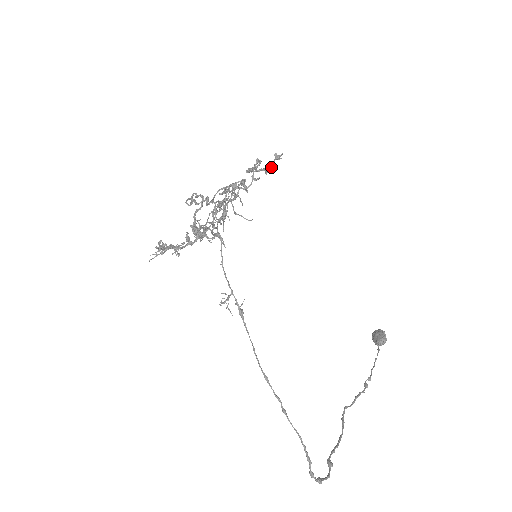
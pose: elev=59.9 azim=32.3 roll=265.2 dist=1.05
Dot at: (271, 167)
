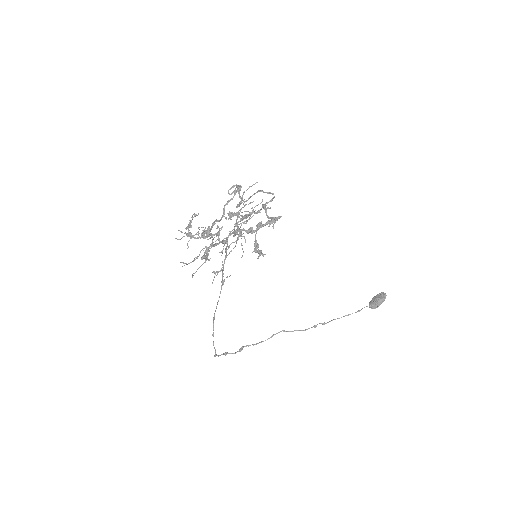
Dot at: (257, 252)
